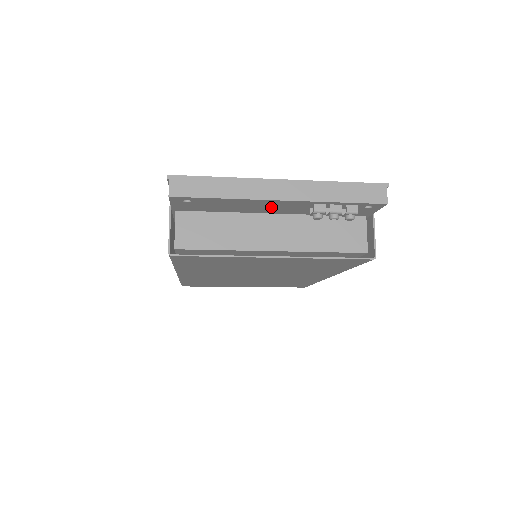
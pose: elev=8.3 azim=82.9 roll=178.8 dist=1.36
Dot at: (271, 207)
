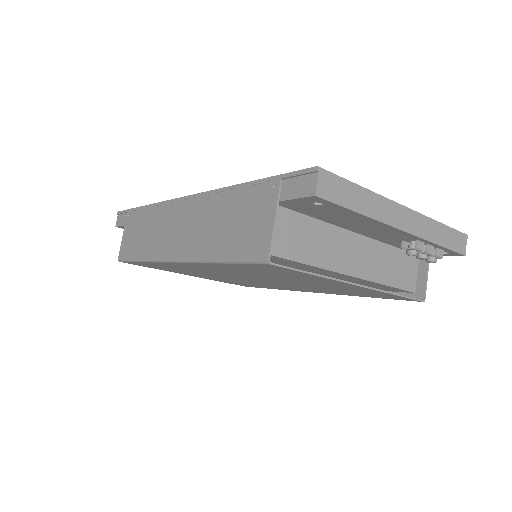
Dot at: (374, 230)
